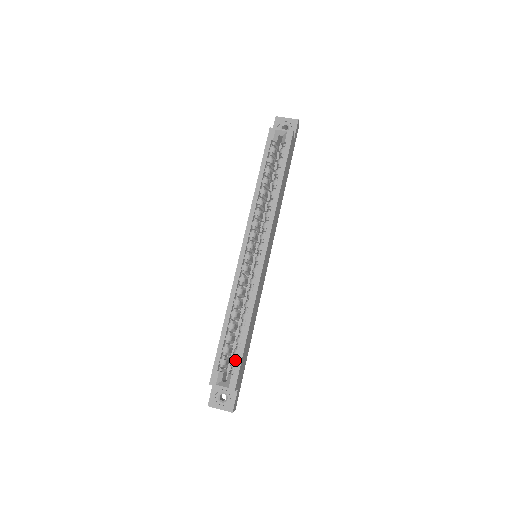
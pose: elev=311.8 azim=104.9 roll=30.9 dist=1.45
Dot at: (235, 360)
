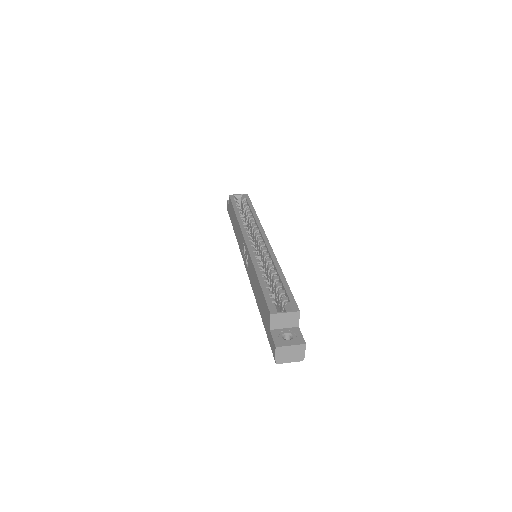
Dot at: (284, 297)
